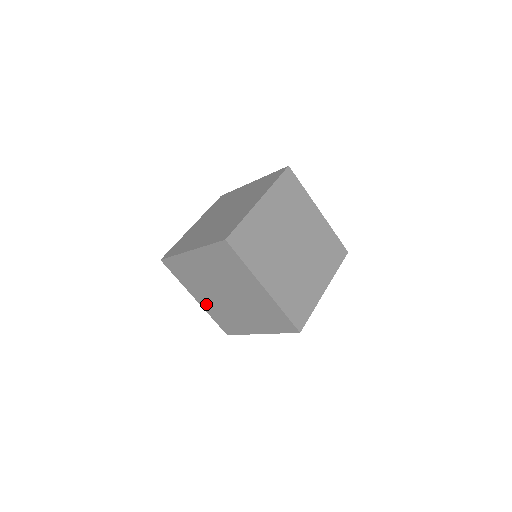
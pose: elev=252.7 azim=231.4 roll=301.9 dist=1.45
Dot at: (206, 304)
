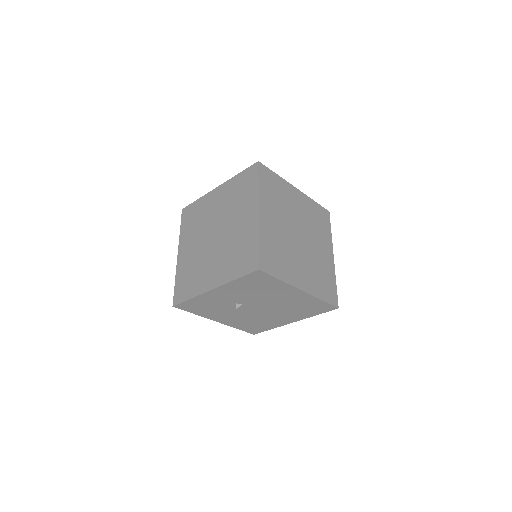
Dot at: (184, 259)
